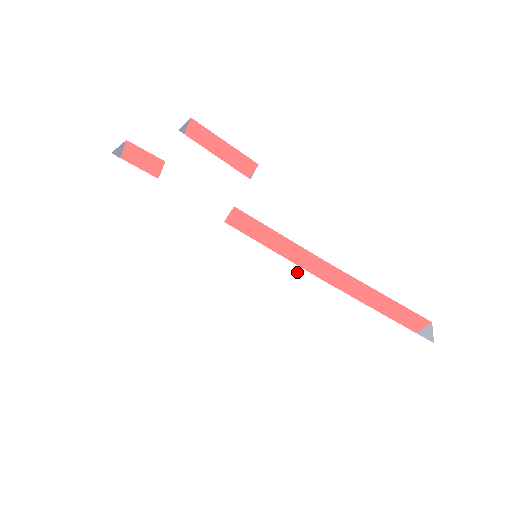
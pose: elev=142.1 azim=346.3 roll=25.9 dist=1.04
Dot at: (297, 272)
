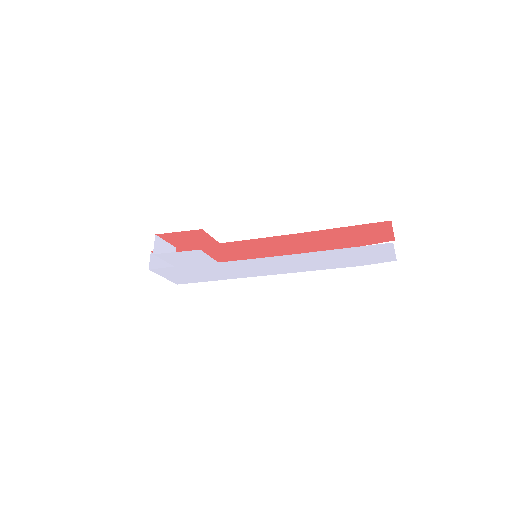
Dot at: (276, 258)
